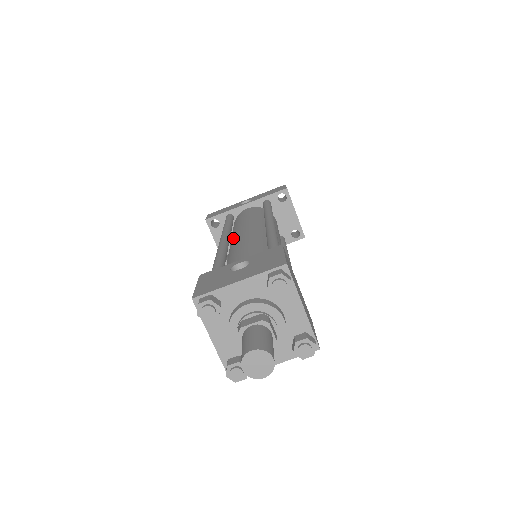
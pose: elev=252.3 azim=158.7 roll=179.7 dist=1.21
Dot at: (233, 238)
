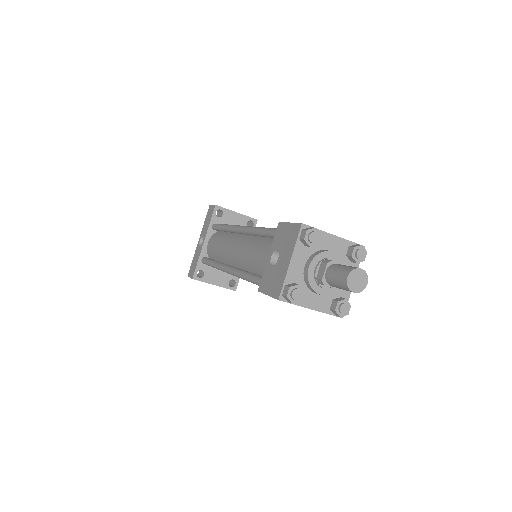
Dot at: (231, 263)
